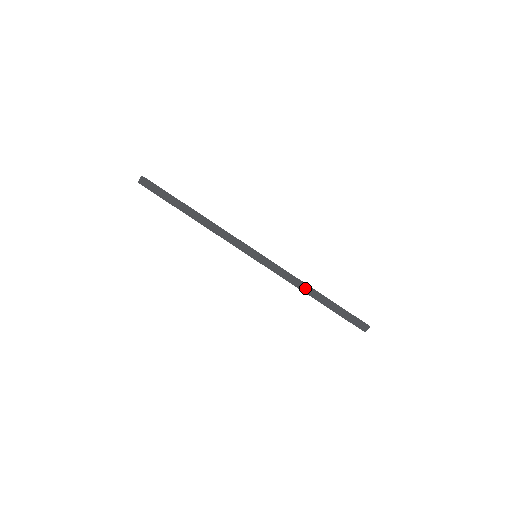
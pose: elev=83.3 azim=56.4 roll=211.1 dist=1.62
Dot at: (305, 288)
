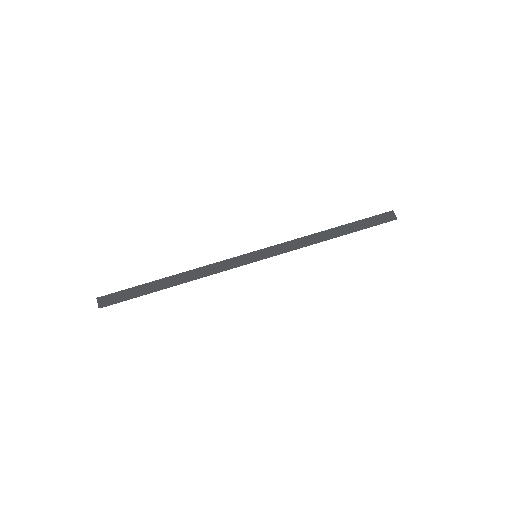
Dot at: (318, 237)
